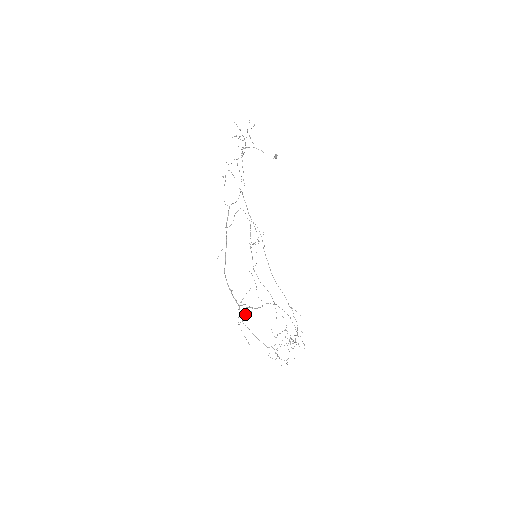
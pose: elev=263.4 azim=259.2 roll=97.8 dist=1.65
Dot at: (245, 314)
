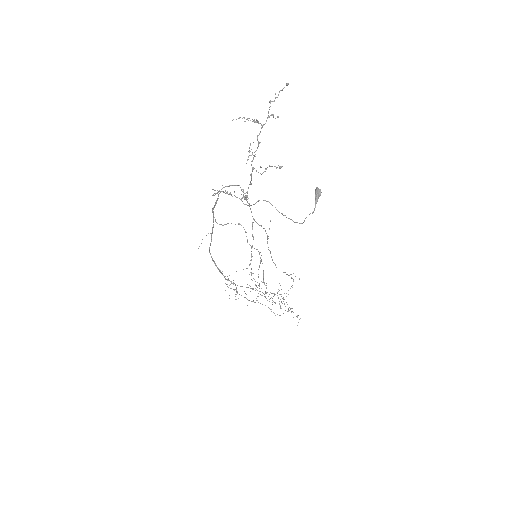
Dot at: occluded
